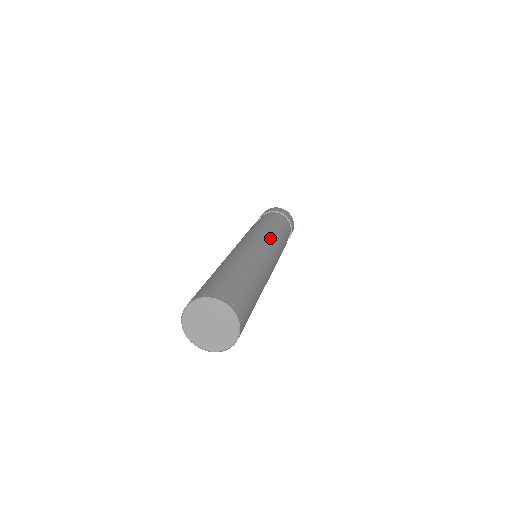
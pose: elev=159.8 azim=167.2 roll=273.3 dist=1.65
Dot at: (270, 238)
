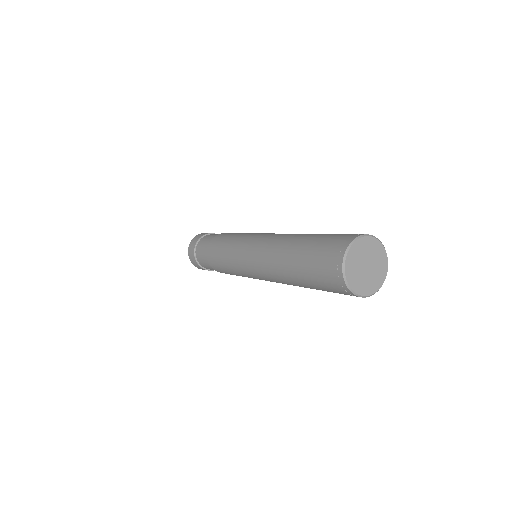
Dot at: occluded
